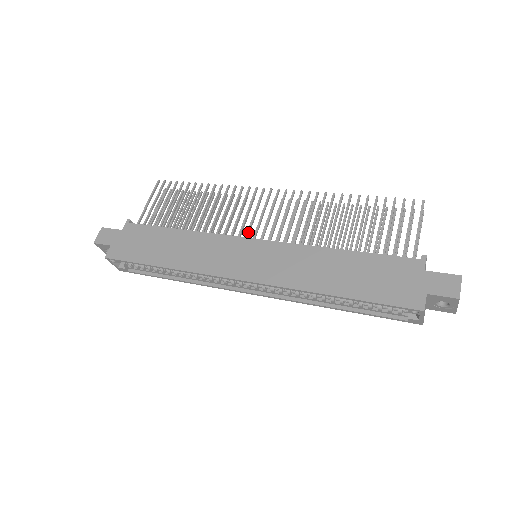
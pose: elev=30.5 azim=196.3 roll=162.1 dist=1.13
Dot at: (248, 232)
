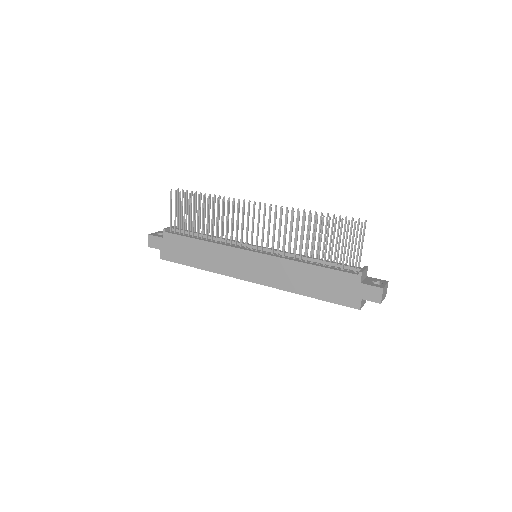
Dot at: (246, 242)
